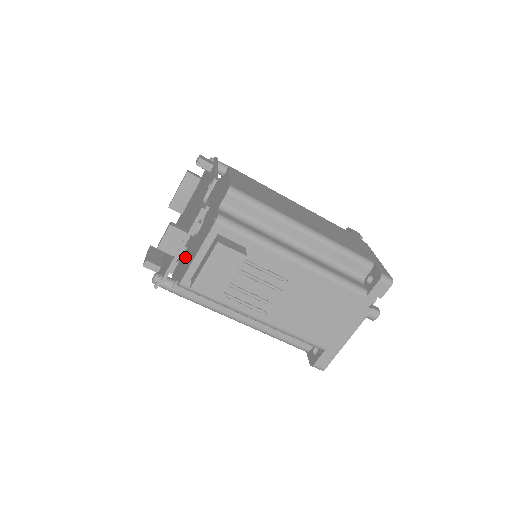
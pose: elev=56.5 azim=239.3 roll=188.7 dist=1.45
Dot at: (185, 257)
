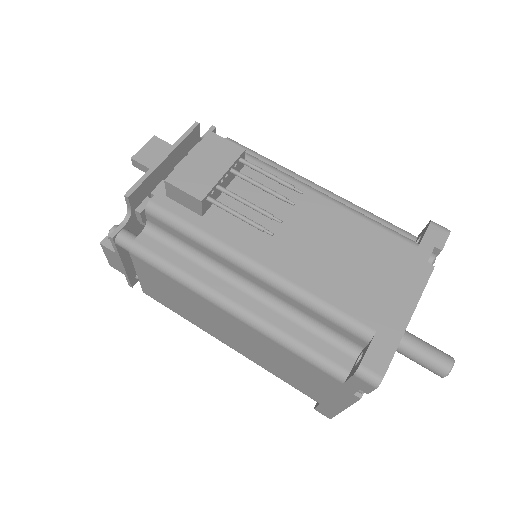
Dot at: occluded
